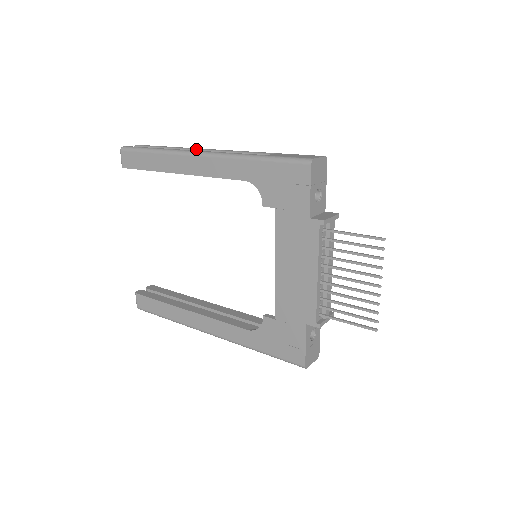
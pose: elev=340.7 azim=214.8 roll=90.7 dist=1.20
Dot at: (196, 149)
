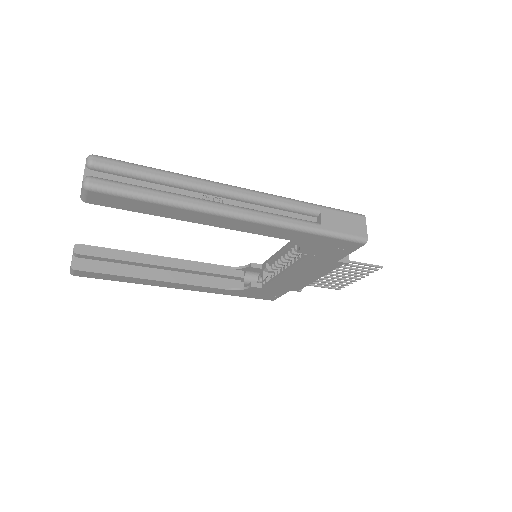
Dot at: (216, 190)
